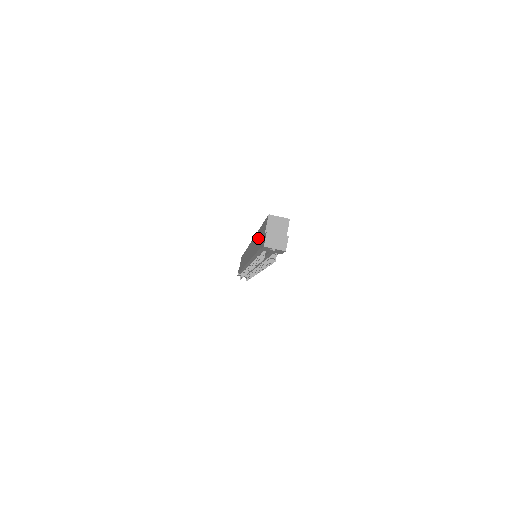
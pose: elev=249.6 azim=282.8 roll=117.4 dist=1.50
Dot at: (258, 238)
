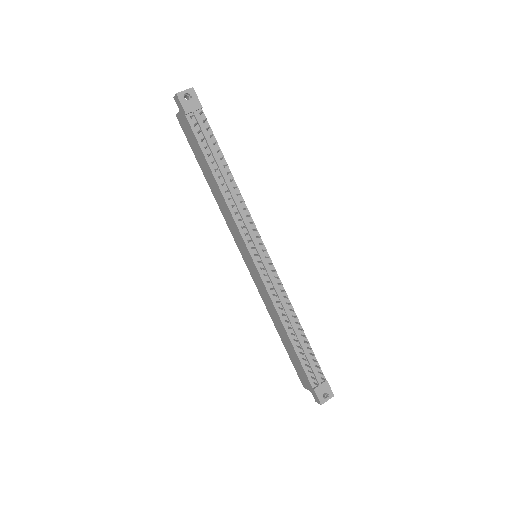
Dot at: (203, 167)
